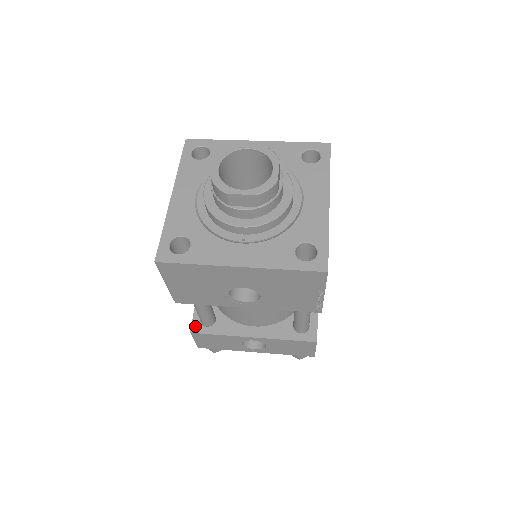
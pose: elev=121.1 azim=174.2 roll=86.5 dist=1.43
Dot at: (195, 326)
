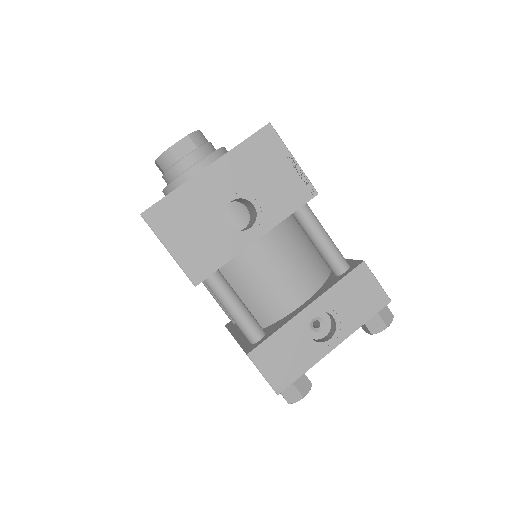
Dot at: (249, 349)
